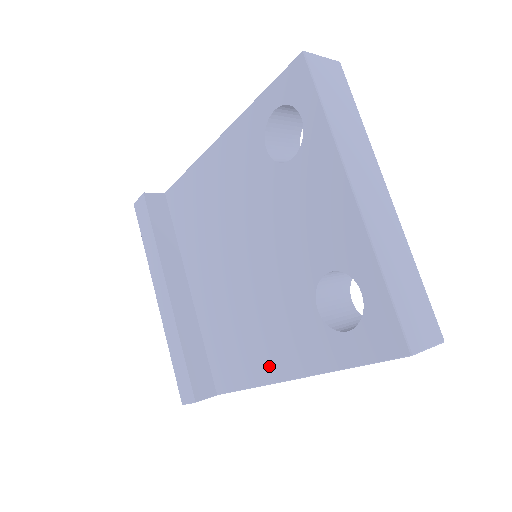
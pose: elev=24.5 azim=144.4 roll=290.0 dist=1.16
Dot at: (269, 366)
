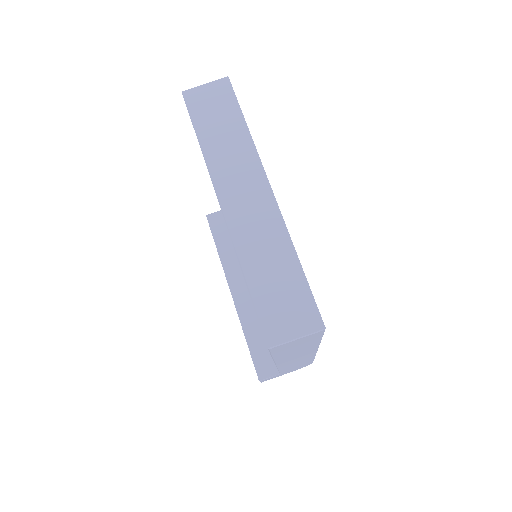
Dot at: occluded
